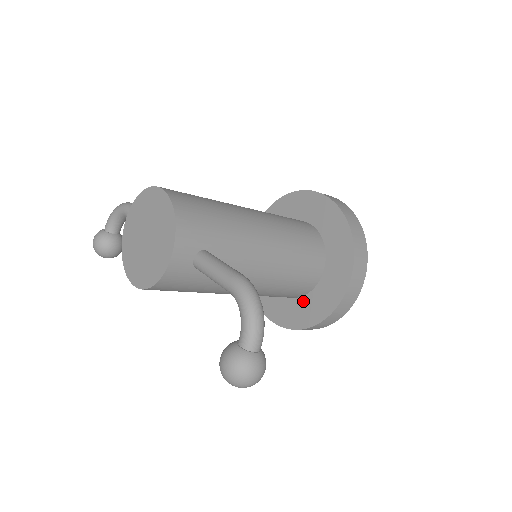
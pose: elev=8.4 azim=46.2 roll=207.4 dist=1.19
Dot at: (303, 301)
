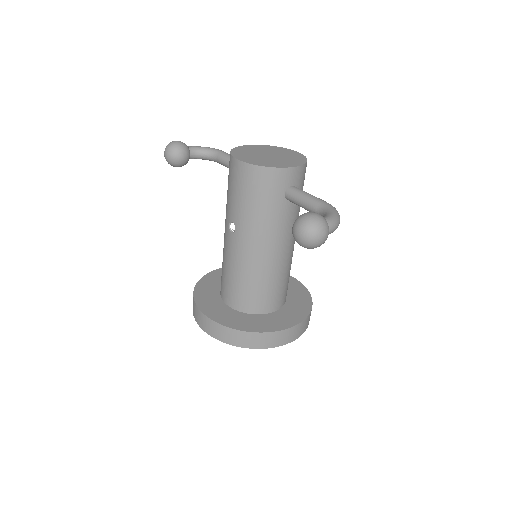
Dot at: (245, 315)
